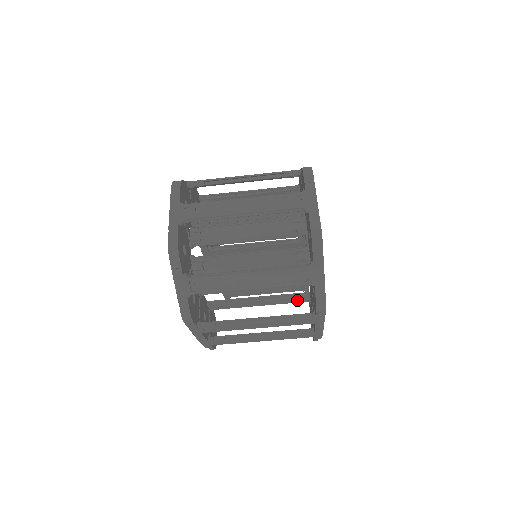
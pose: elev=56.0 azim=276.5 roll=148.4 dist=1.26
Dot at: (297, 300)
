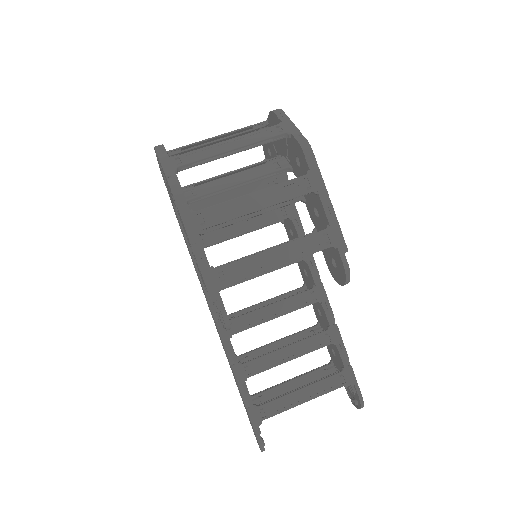
Dot at: occluded
